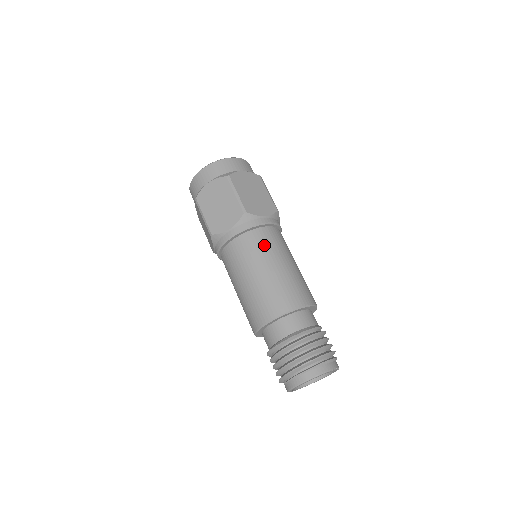
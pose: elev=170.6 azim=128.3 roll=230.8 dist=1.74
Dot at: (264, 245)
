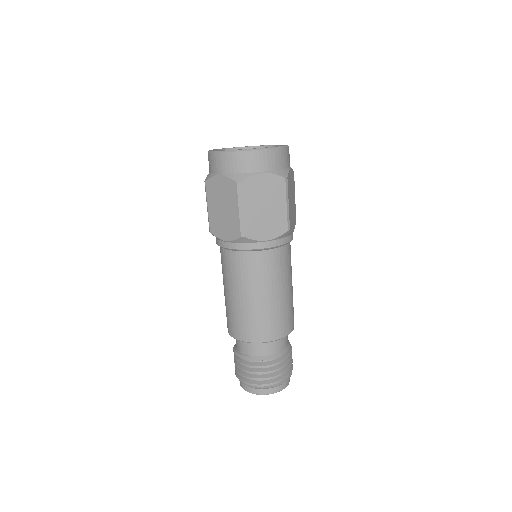
Dot at: (254, 272)
